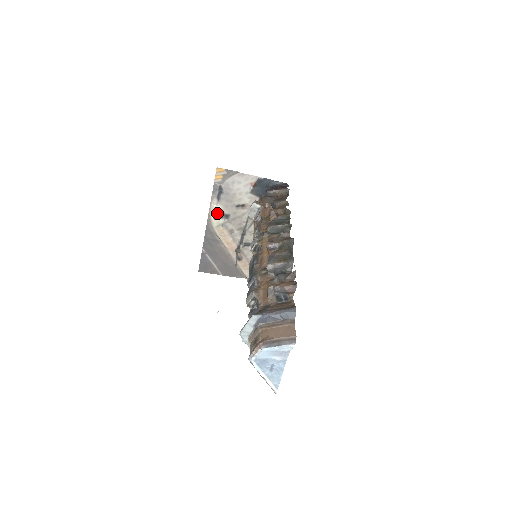
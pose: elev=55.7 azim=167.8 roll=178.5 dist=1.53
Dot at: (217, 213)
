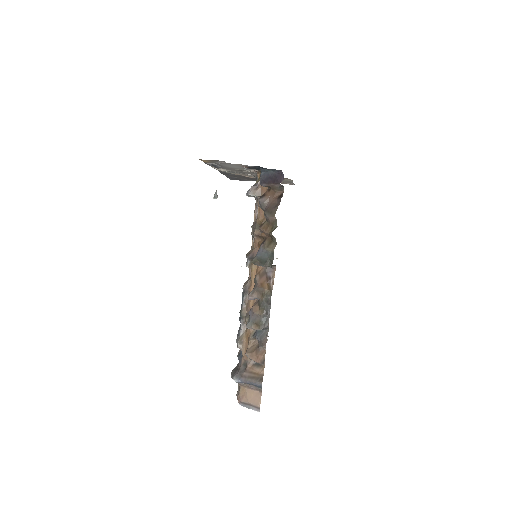
Dot at: occluded
